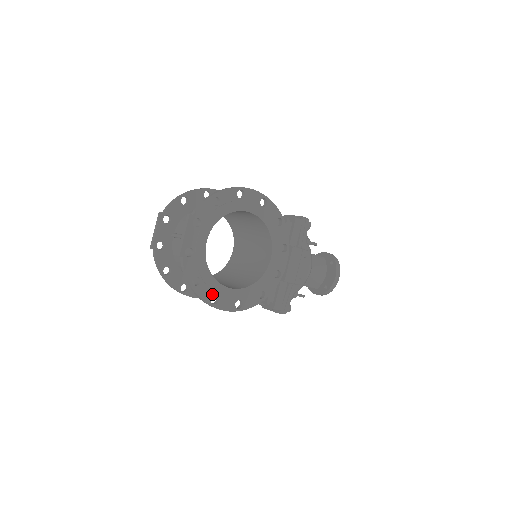
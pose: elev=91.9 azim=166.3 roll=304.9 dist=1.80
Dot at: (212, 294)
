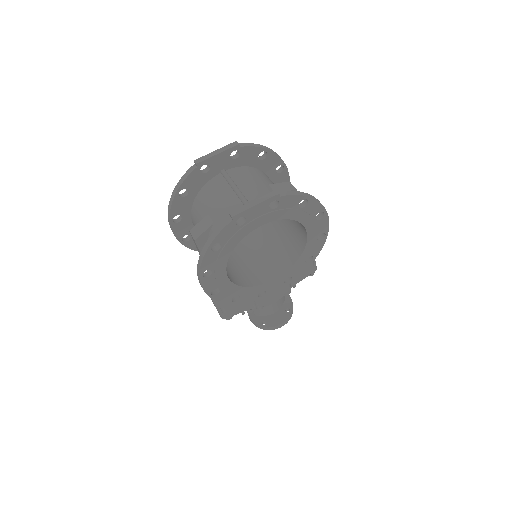
Dot at: (212, 267)
